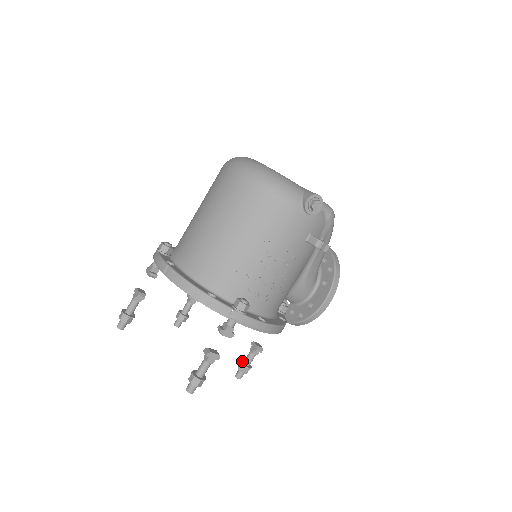
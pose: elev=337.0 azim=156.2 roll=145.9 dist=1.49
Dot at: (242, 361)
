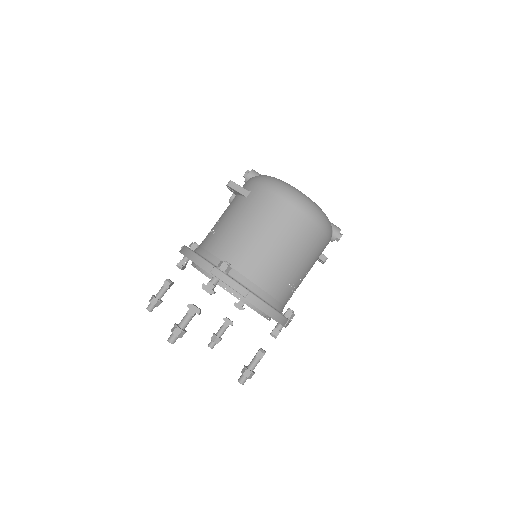
Dot at: (215, 334)
